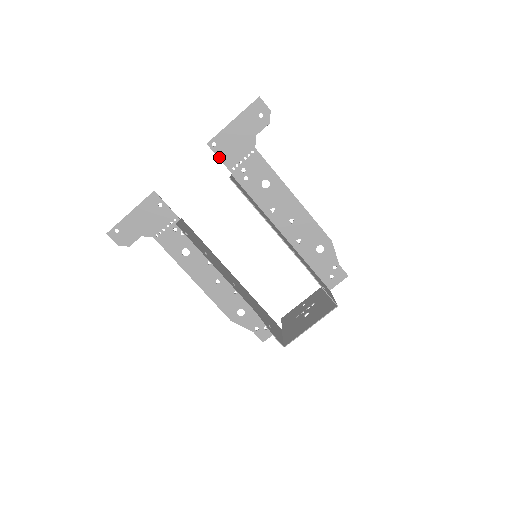
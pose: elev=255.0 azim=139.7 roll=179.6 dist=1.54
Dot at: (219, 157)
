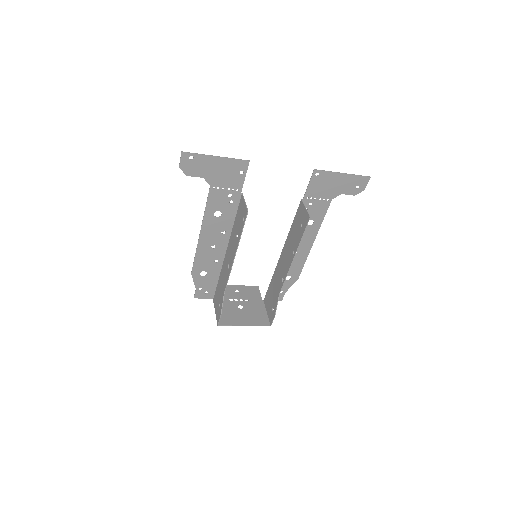
Dot at: (310, 184)
